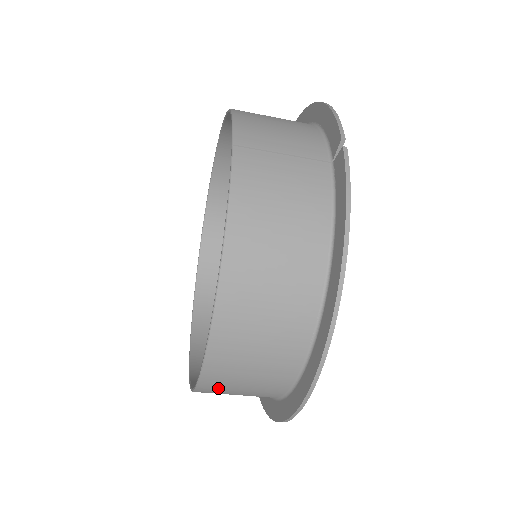
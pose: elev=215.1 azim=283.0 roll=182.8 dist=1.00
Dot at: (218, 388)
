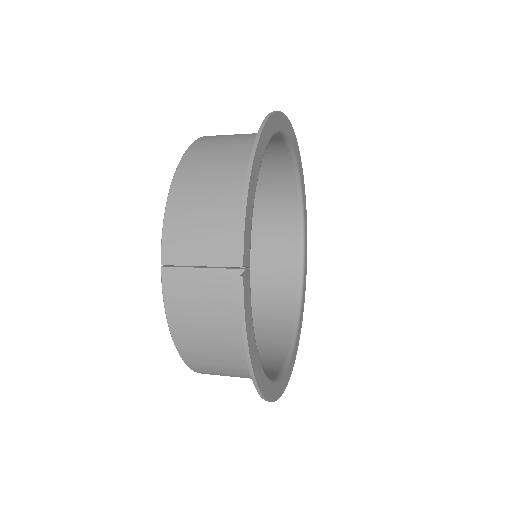
Dot at: occluded
